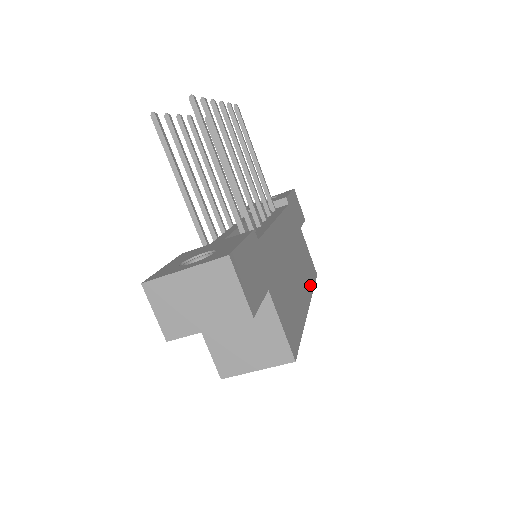
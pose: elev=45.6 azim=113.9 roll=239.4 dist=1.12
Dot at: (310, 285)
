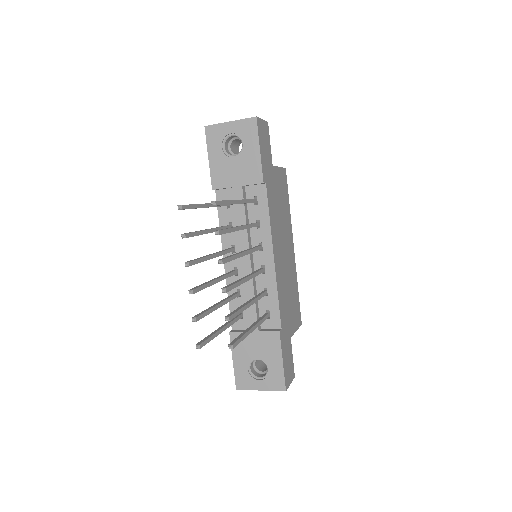
Dot at: (289, 215)
